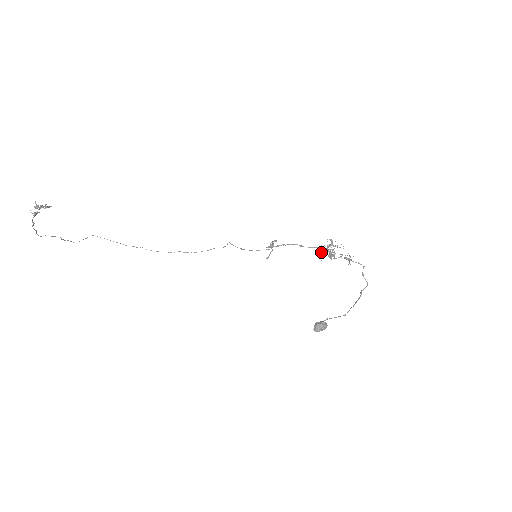
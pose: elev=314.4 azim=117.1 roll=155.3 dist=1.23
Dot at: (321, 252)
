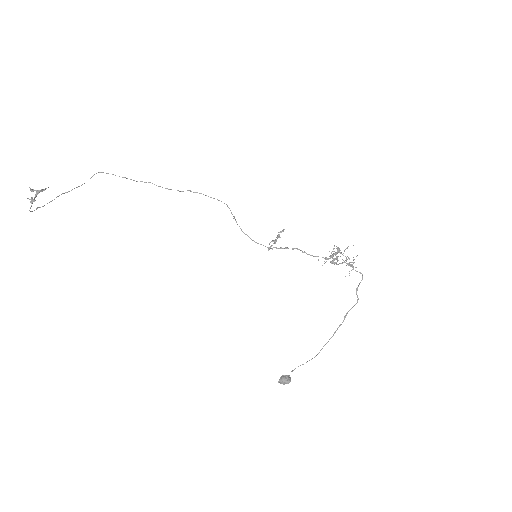
Dot at: (324, 258)
